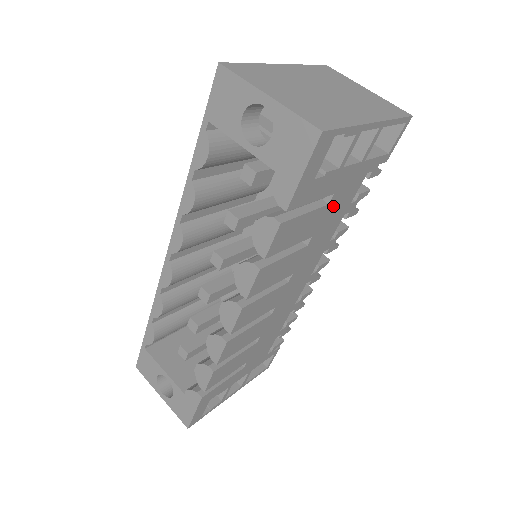
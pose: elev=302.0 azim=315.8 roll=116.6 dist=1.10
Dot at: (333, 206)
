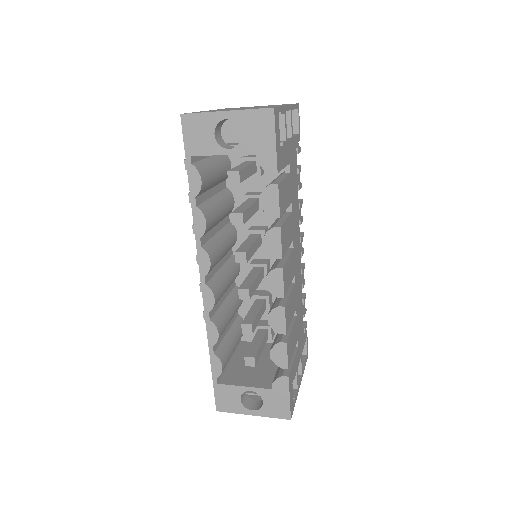
Dot at: (292, 175)
